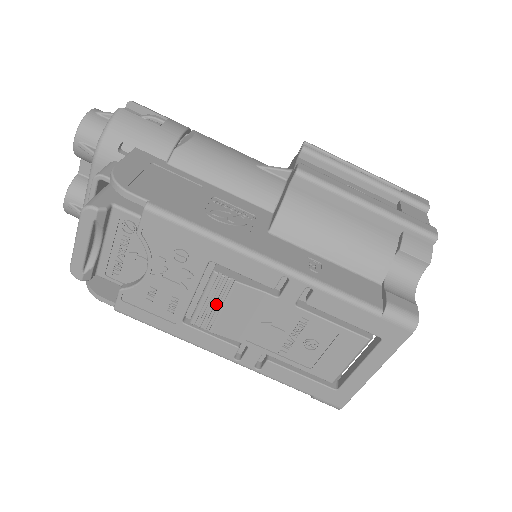
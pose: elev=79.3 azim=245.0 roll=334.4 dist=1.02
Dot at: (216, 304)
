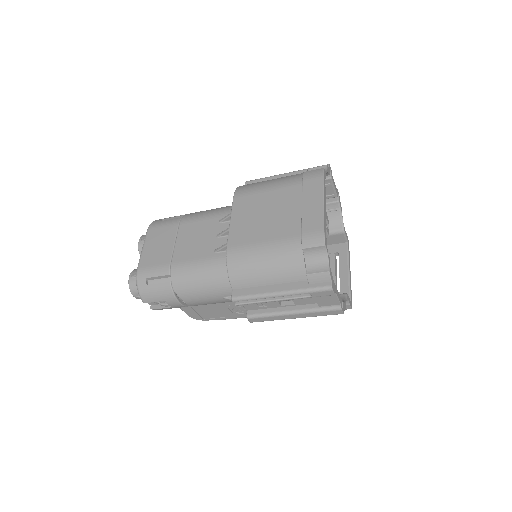
Dot at: occluded
